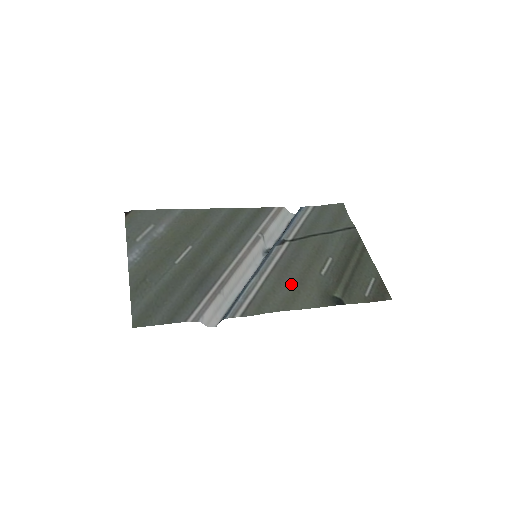
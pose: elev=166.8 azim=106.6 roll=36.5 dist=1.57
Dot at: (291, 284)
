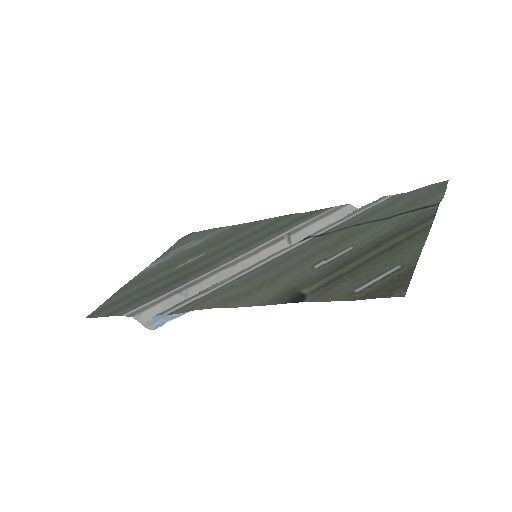
Dot at: (260, 281)
